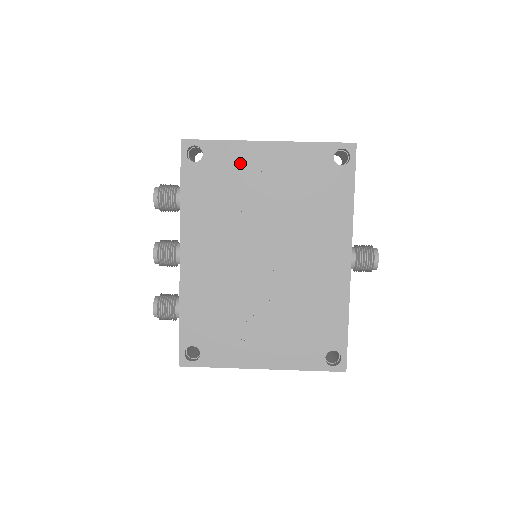
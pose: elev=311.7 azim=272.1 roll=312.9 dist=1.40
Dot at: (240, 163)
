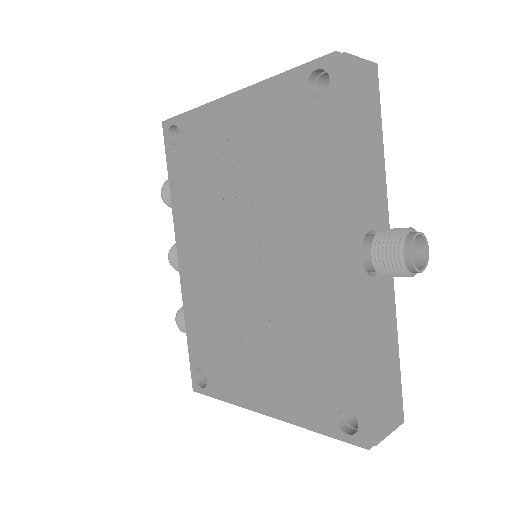
Dot at: (210, 134)
